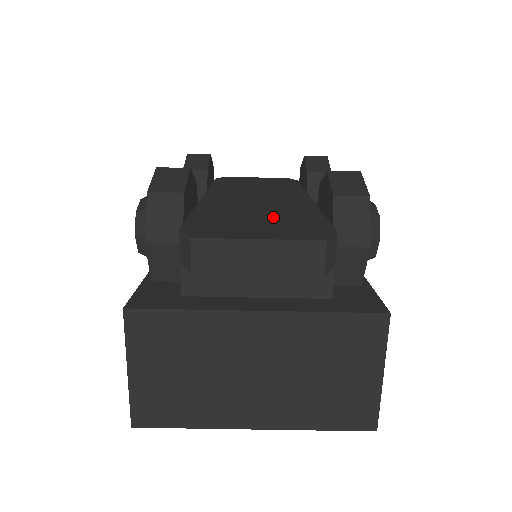
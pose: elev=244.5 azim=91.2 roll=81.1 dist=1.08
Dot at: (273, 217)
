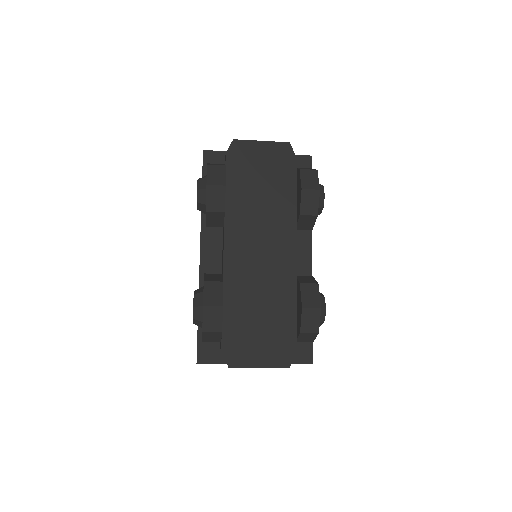
Dot at: (268, 318)
